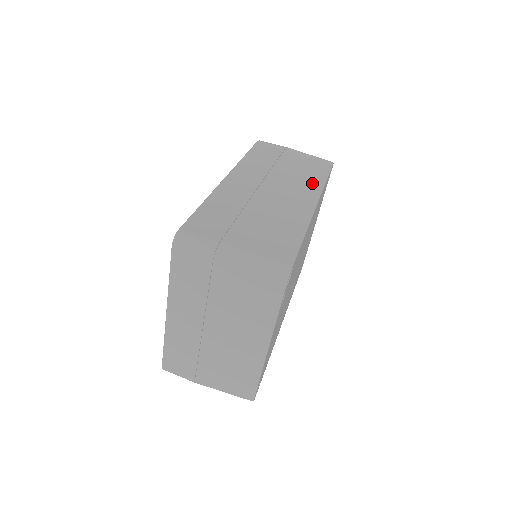
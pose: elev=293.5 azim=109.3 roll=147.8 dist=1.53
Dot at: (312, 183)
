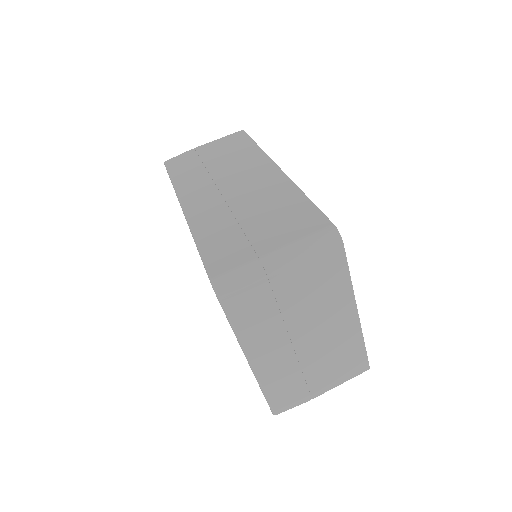
Dot at: (252, 156)
